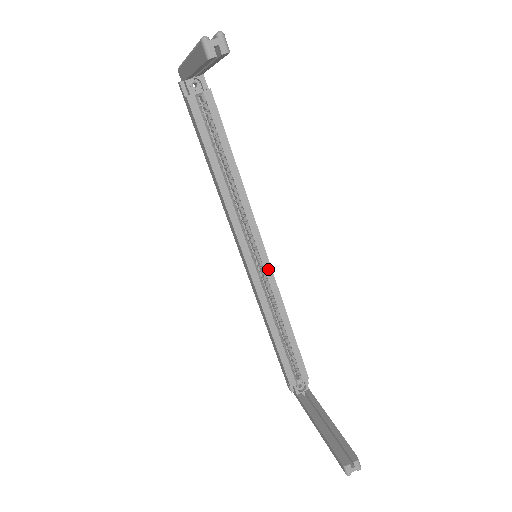
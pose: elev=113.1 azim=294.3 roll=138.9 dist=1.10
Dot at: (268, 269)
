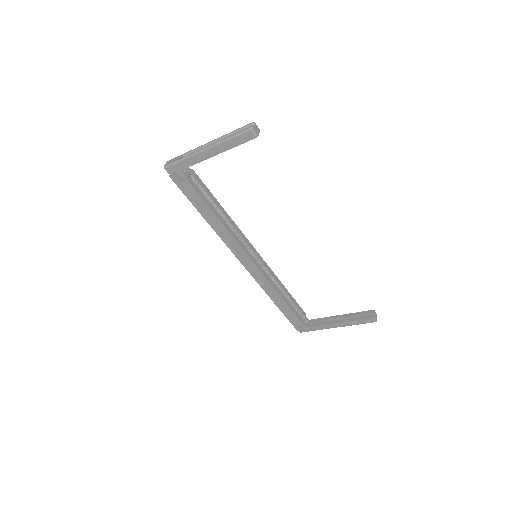
Dot at: (262, 261)
